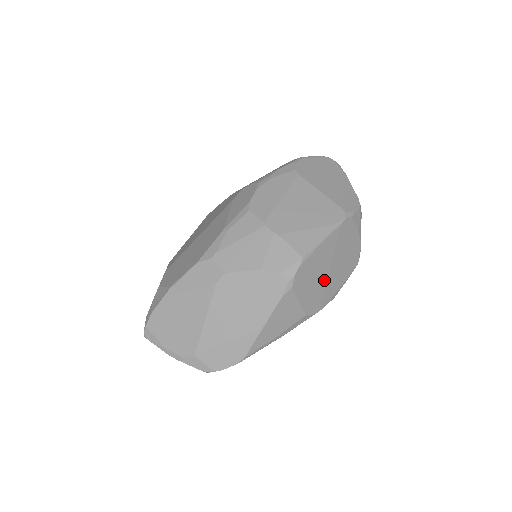
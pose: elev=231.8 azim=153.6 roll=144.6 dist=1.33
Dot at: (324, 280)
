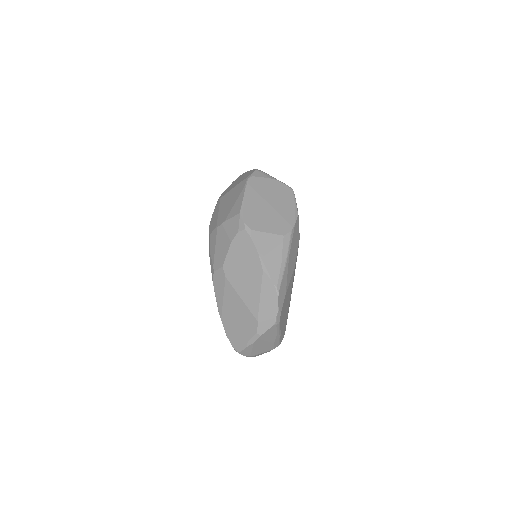
Dot at: (273, 212)
